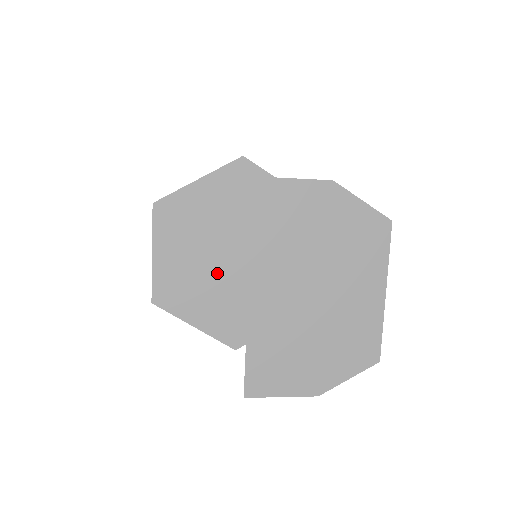
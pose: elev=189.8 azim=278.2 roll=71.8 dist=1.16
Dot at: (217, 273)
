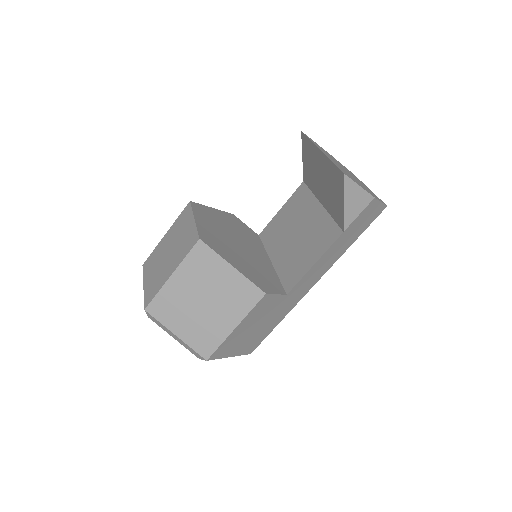
Dot at: (237, 249)
